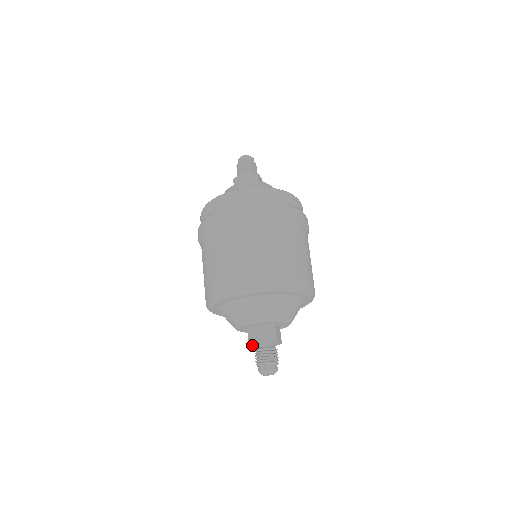
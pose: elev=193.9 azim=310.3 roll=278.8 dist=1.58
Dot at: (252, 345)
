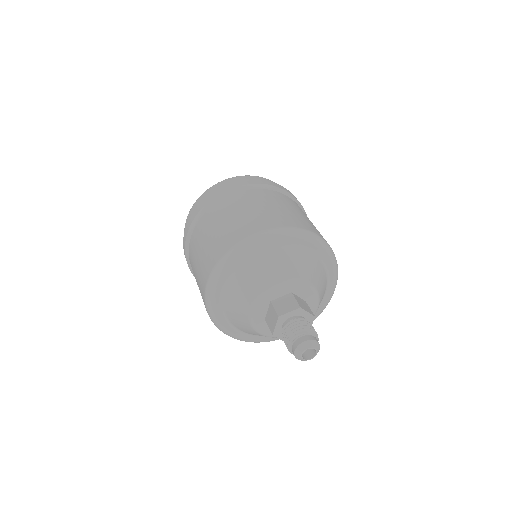
Dot at: (274, 330)
